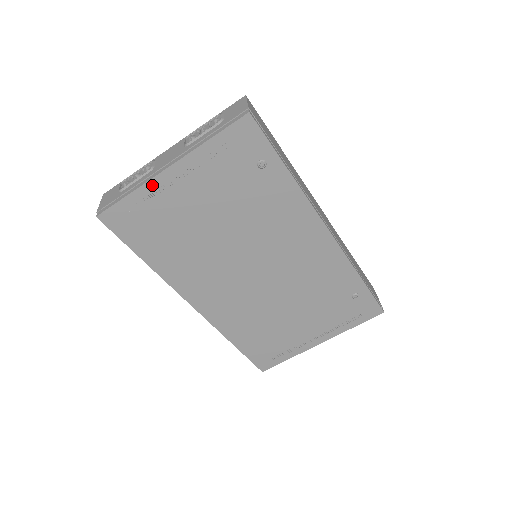
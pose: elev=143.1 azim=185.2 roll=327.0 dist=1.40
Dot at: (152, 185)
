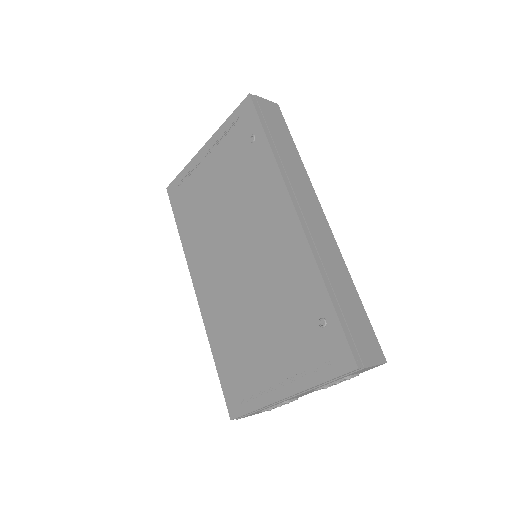
Dot at: (194, 161)
